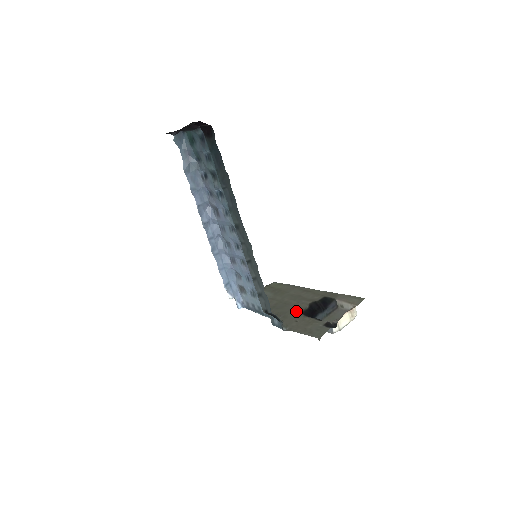
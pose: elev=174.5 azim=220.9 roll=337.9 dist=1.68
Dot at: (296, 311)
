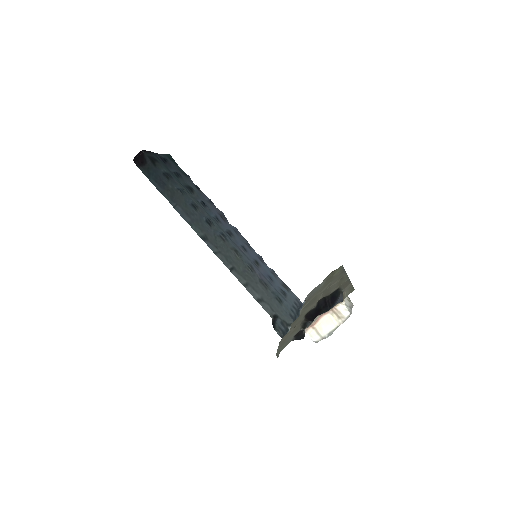
Dot at: (306, 312)
